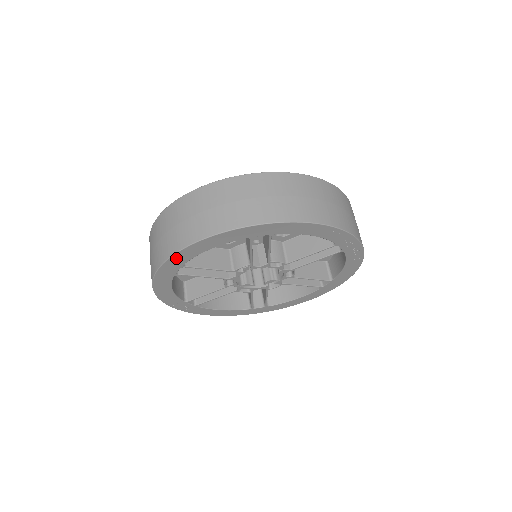
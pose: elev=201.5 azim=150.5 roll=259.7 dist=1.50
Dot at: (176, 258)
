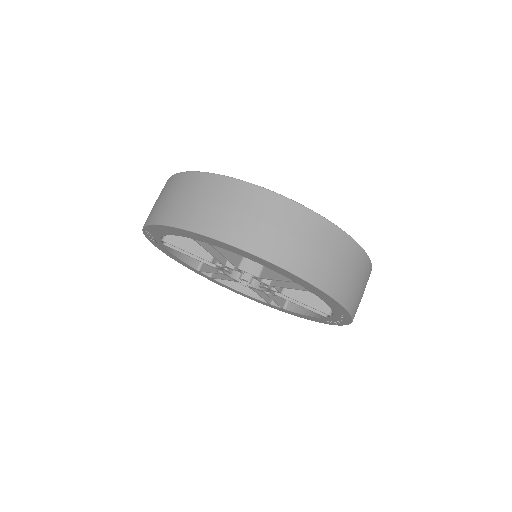
Dot at: (218, 242)
